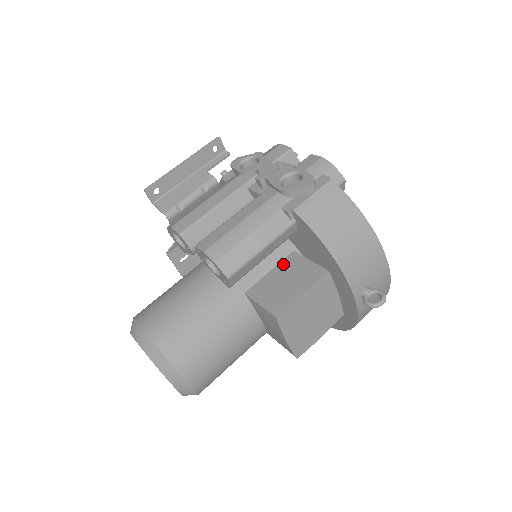
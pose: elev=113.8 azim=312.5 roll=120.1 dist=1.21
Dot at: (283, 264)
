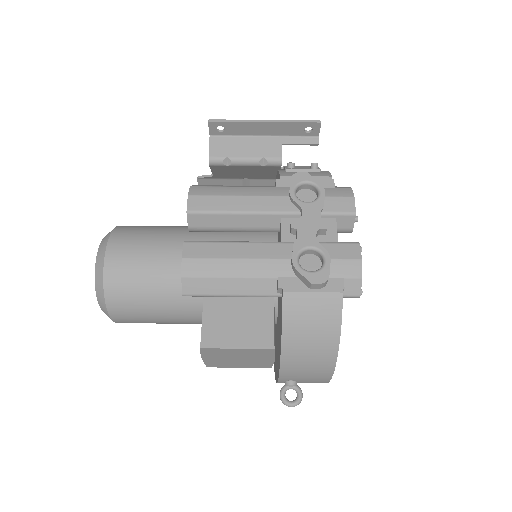
Dot at: (254, 302)
